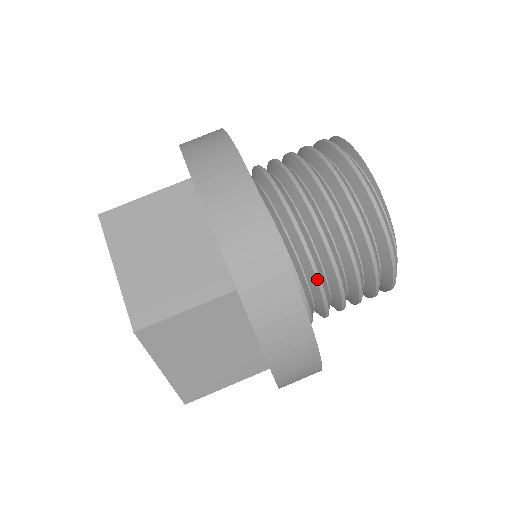
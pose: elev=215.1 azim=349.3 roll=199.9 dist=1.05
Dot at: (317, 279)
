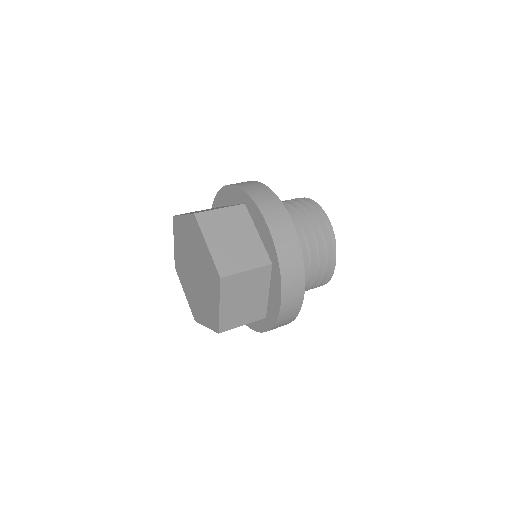
Dot at: occluded
